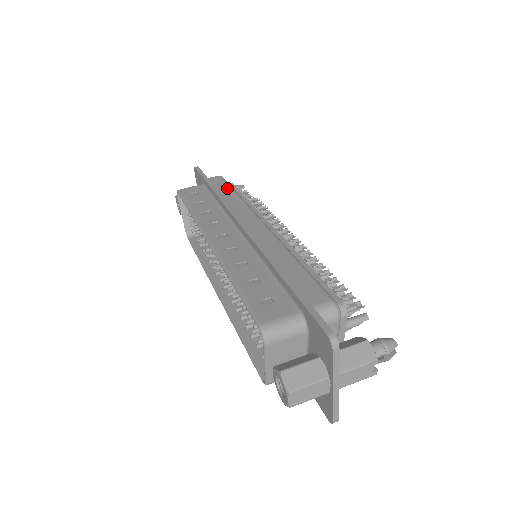
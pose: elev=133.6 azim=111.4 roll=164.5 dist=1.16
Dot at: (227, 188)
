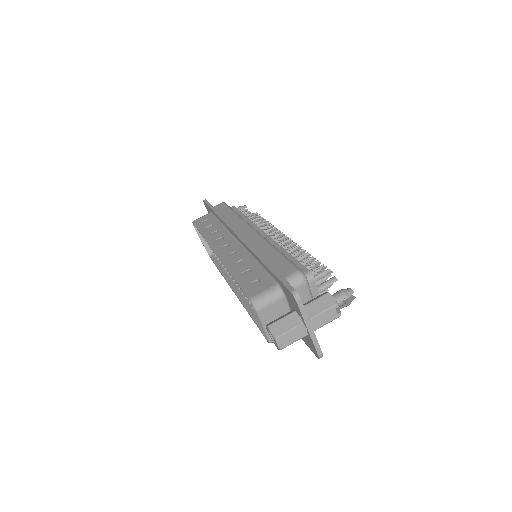
Dot at: (228, 210)
